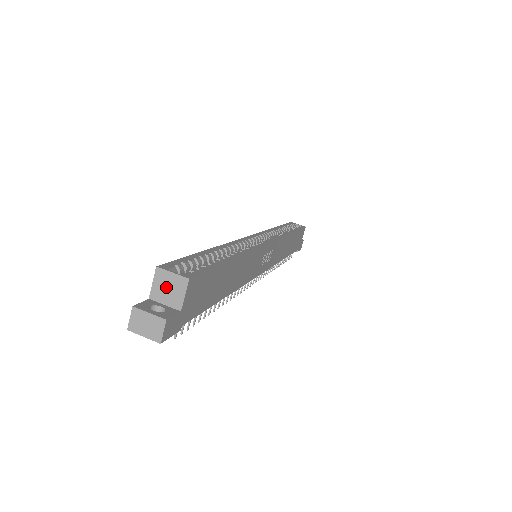
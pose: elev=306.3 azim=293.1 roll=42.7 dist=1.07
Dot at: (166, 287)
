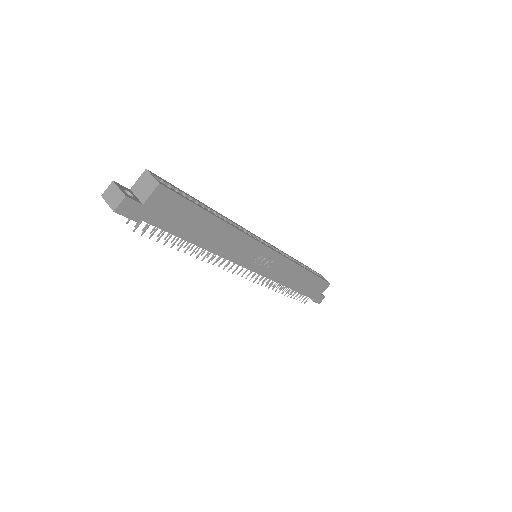
Dot at: (144, 185)
